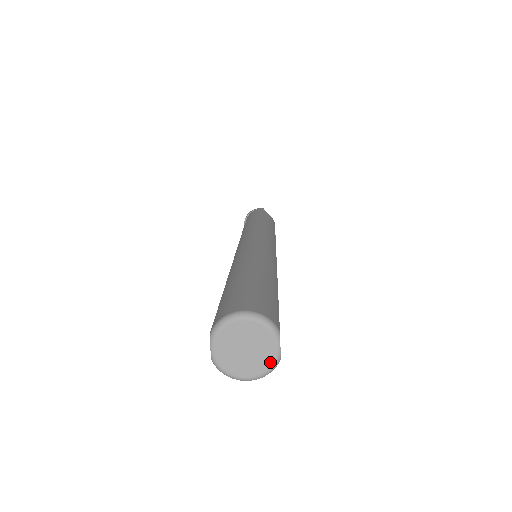
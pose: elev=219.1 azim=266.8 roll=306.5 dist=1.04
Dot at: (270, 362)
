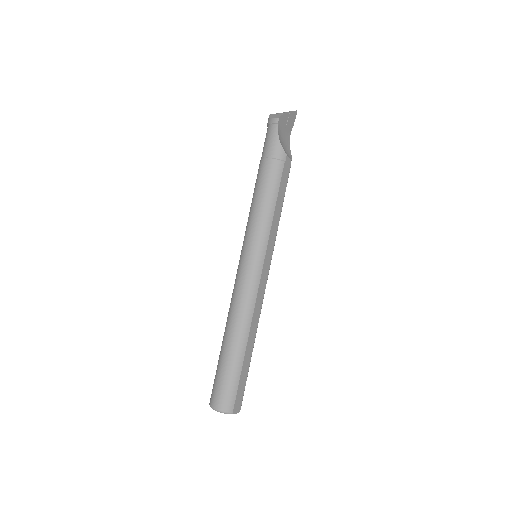
Dot at: occluded
